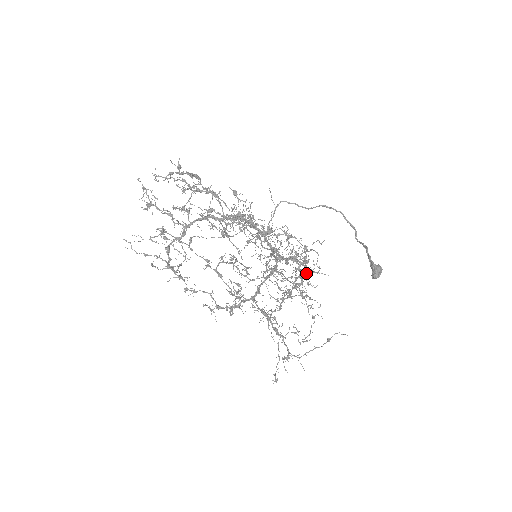
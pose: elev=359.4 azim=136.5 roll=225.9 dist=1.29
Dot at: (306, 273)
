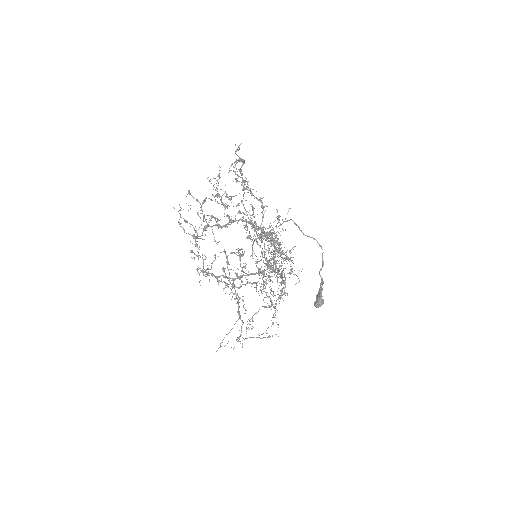
Dot at: occluded
